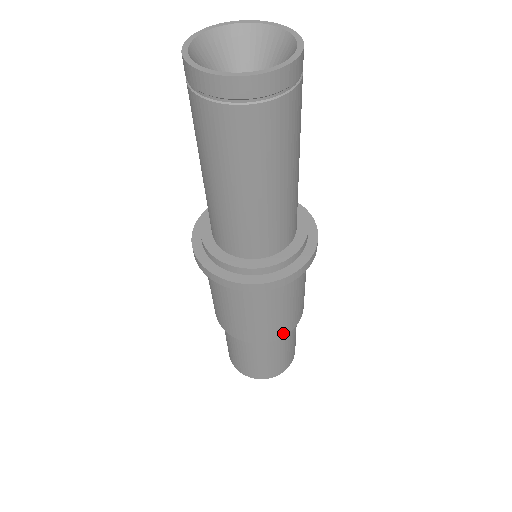
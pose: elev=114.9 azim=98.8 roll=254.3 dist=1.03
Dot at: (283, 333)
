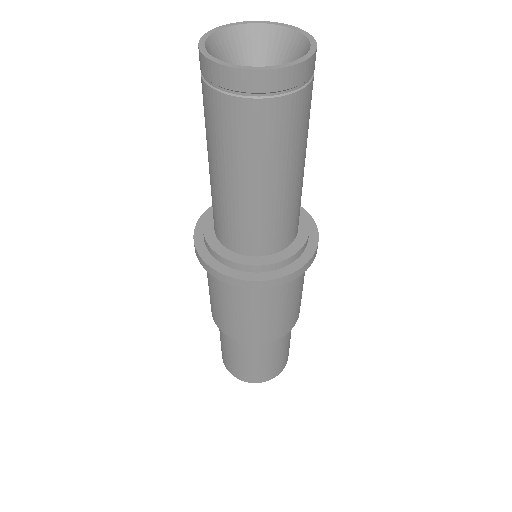
Dot at: (235, 336)
